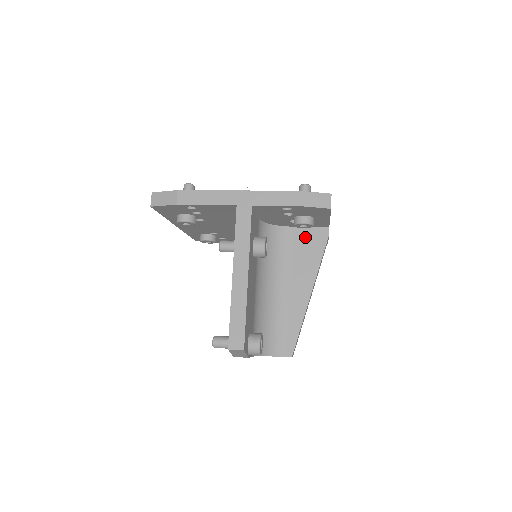
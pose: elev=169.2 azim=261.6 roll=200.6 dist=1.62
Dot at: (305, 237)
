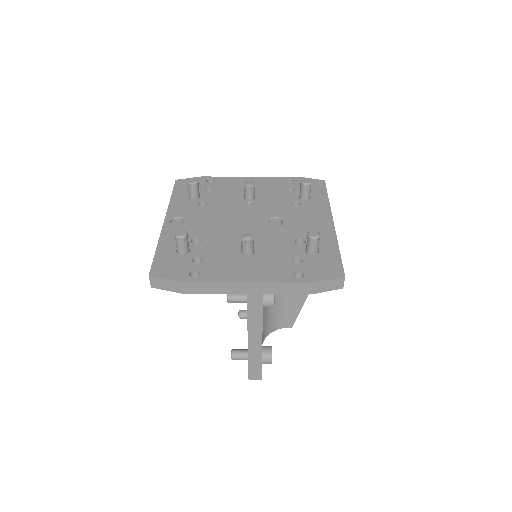
Dot at: occluded
